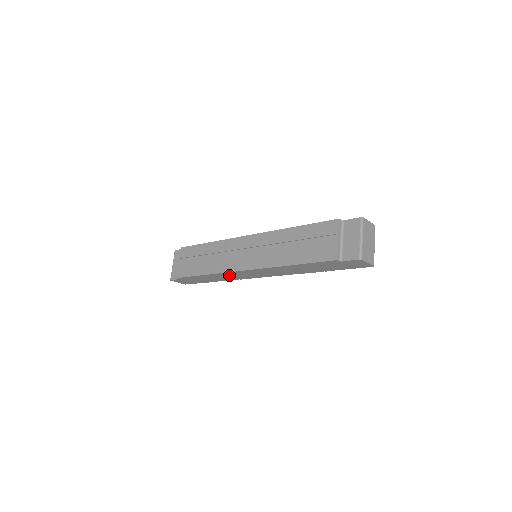
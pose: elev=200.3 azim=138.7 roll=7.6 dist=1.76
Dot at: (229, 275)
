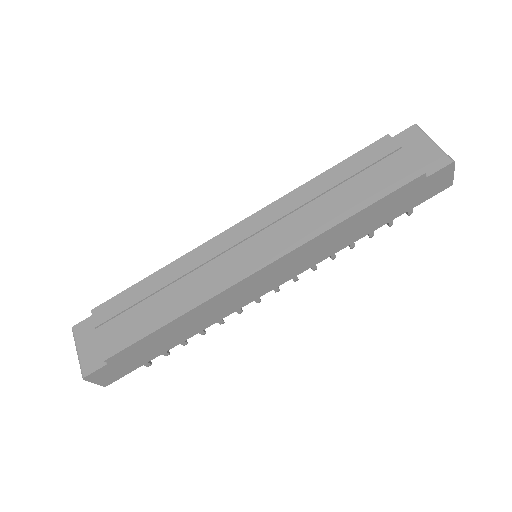
Dot at: (221, 303)
